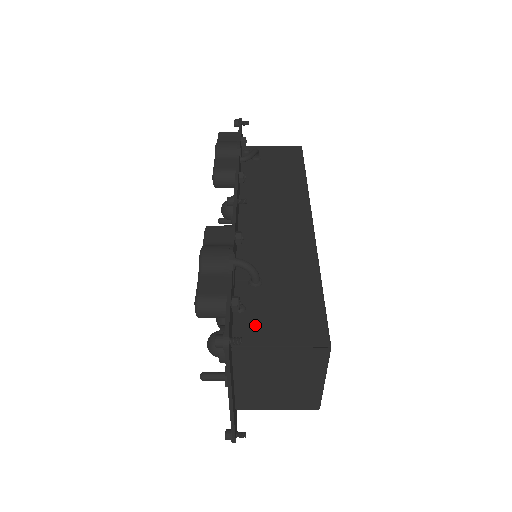
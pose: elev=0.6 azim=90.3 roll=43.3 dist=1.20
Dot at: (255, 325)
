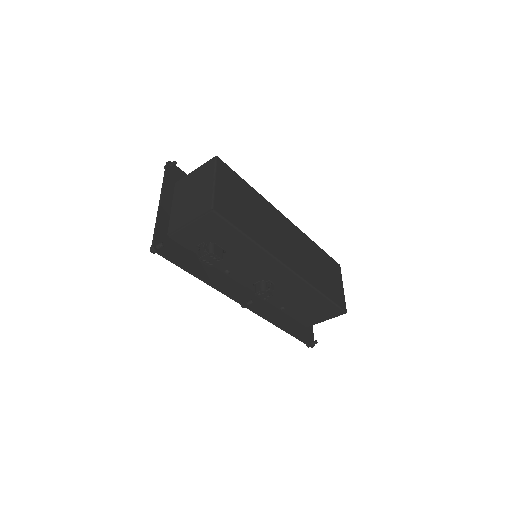
Dot at: occluded
